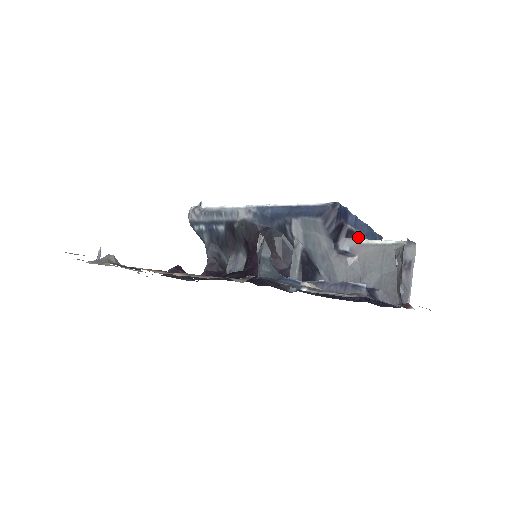
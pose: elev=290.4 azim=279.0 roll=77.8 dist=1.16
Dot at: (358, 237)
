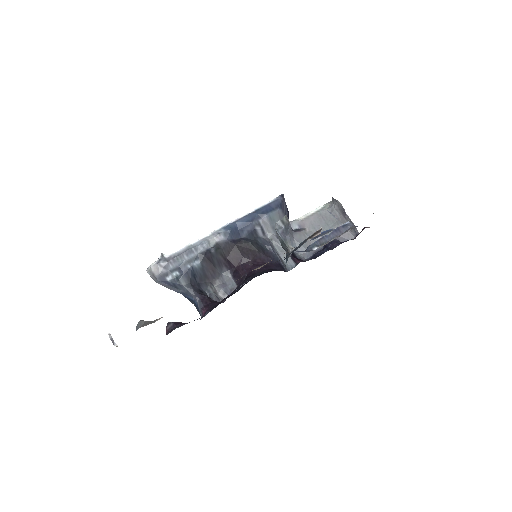
Dot at: occluded
